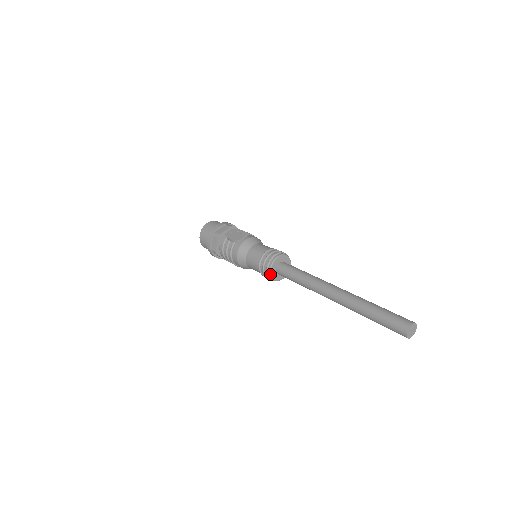
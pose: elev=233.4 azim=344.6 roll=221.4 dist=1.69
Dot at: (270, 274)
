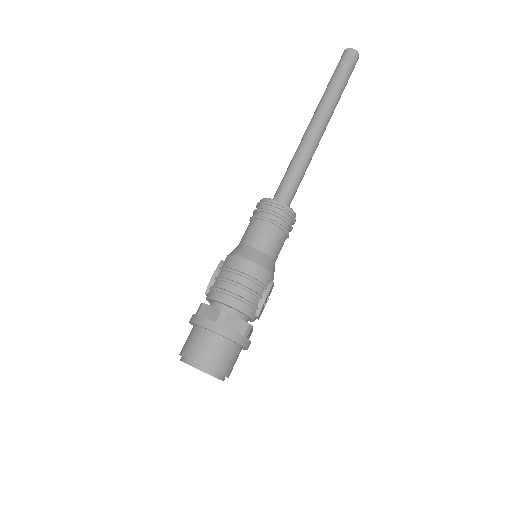
Dot at: (275, 200)
